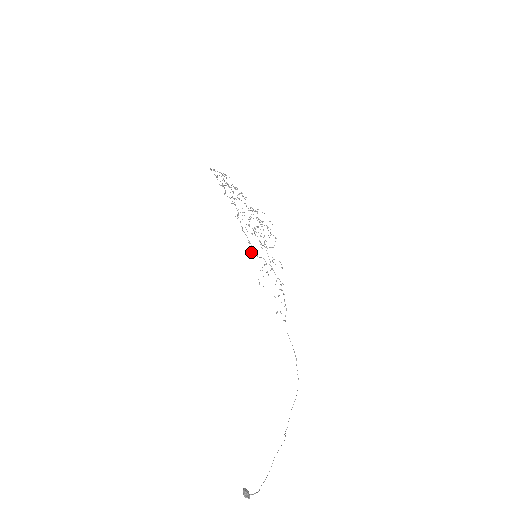
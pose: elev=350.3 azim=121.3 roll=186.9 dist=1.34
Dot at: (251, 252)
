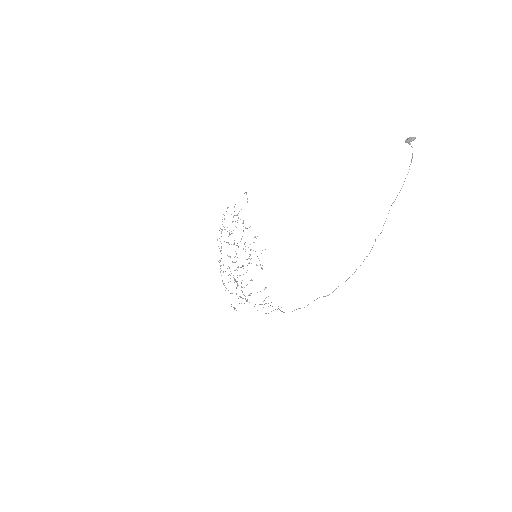
Dot at: occluded
